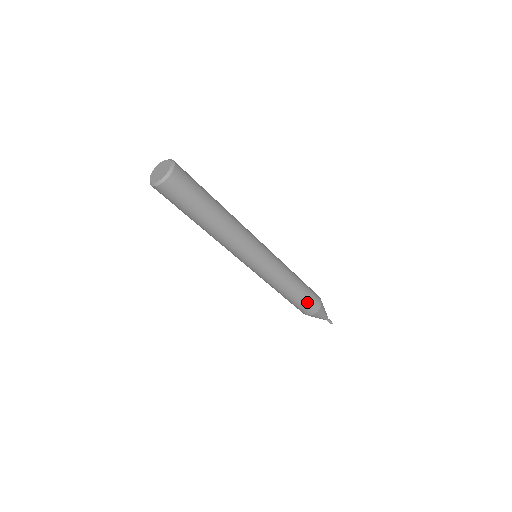
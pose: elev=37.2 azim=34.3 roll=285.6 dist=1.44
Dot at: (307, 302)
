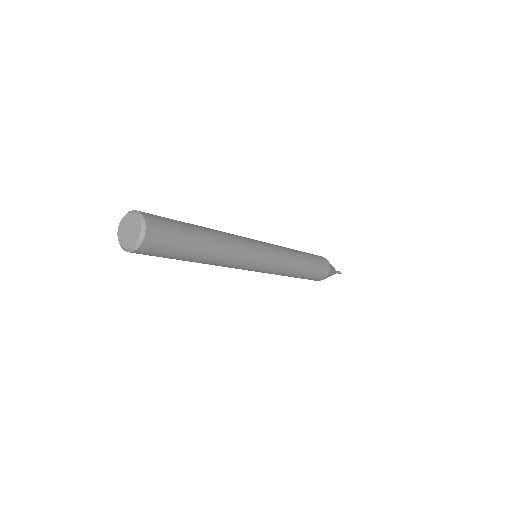
Dot at: (316, 273)
